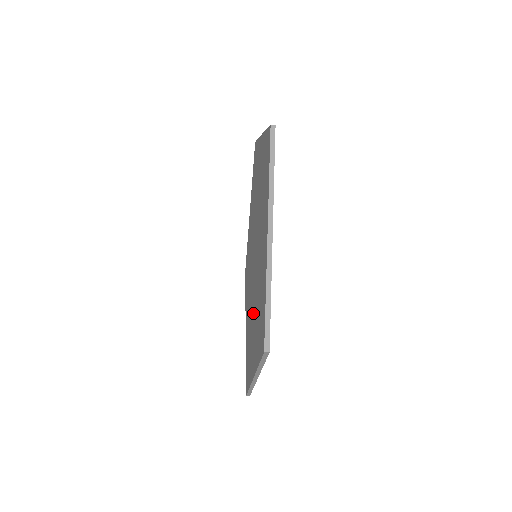
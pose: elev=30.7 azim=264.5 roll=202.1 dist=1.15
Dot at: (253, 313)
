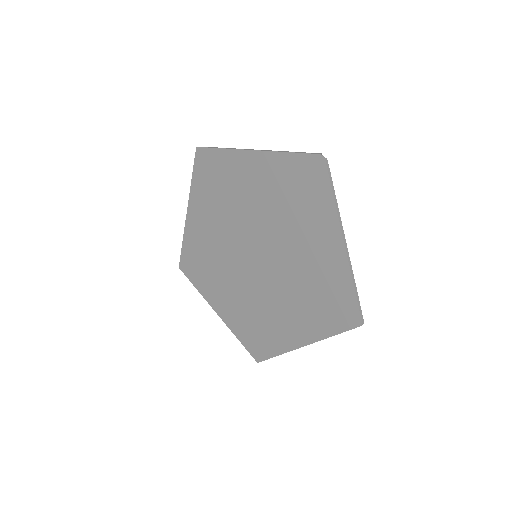
Dot at: (232, 284)
